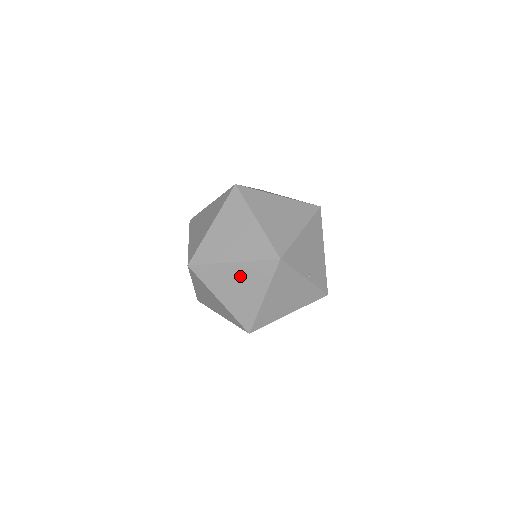
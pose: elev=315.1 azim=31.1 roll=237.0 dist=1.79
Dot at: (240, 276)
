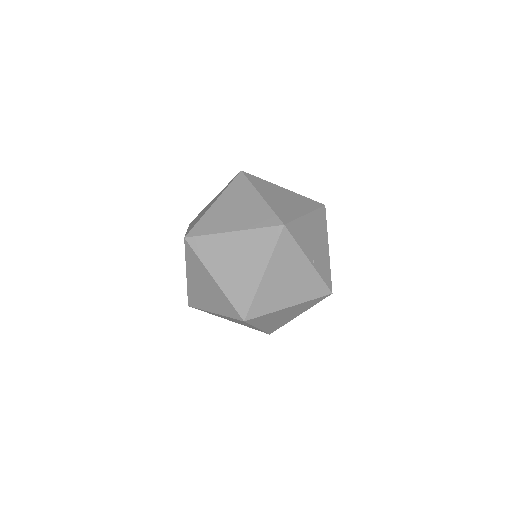
Dot at: (239, 248)
